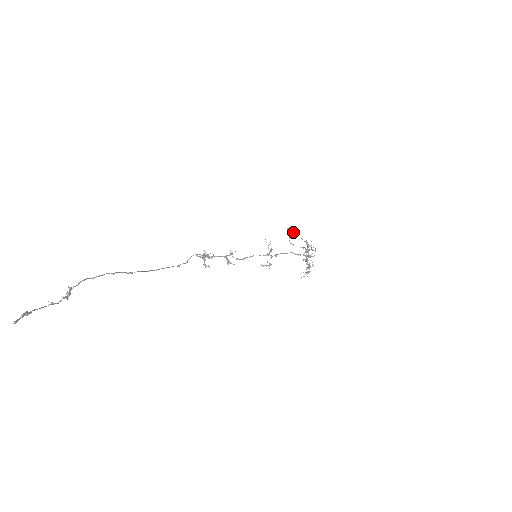
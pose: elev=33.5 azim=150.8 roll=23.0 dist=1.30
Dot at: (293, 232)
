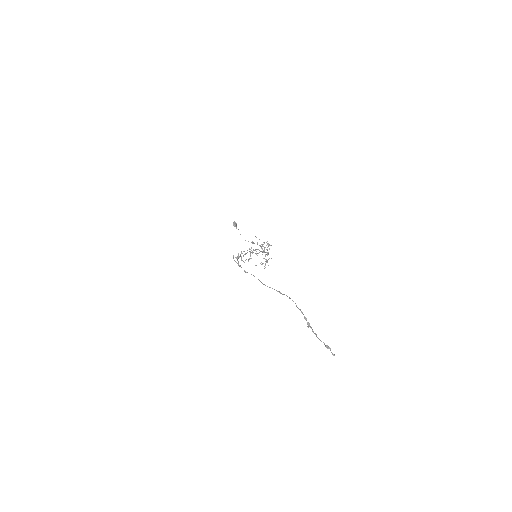
Dot at: (236, 225)
